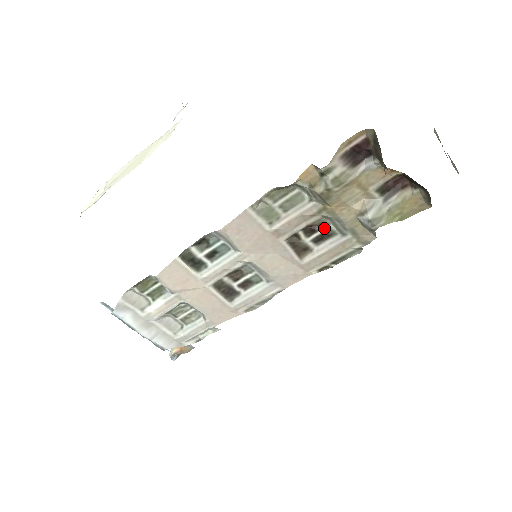
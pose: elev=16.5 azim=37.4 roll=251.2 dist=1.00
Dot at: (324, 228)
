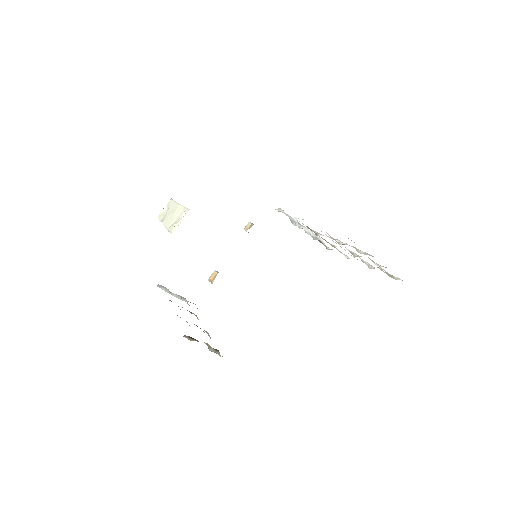
Dot at: occluded
